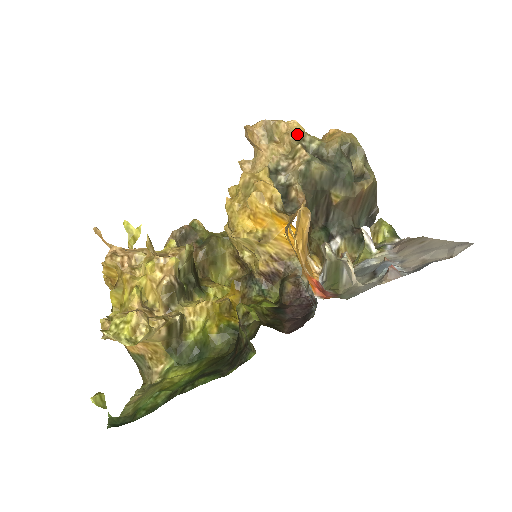
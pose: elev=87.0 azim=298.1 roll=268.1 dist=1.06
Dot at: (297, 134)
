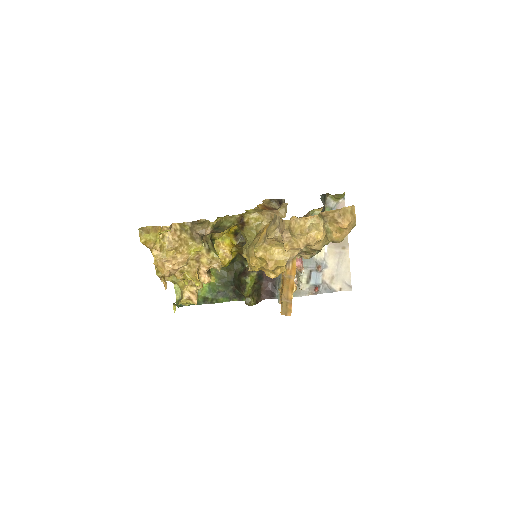
Dot at: (317, 250)
